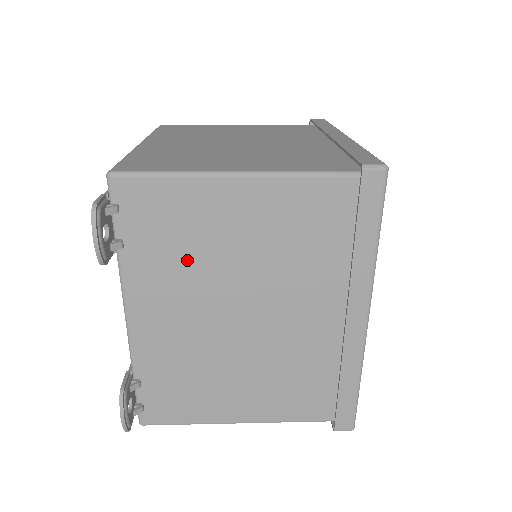
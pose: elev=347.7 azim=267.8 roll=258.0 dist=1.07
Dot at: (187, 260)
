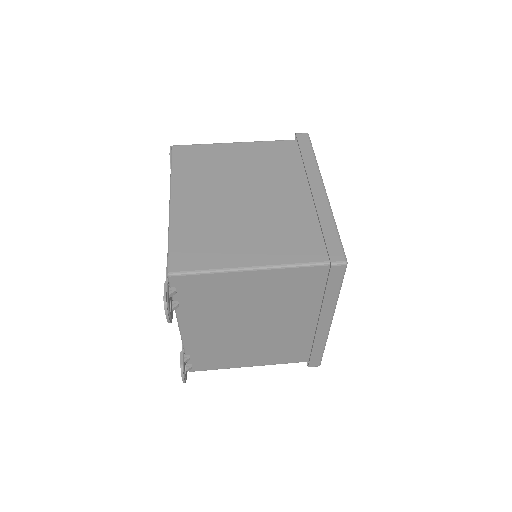
Dot at: (219, 306)
